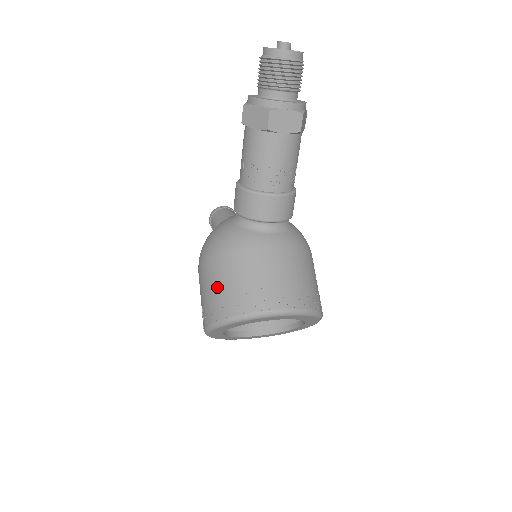
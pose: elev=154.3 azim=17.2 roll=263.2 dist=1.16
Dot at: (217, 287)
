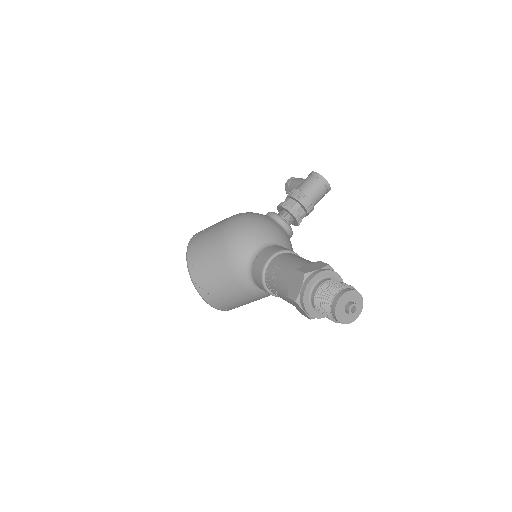
Dot at: (206, 254)
